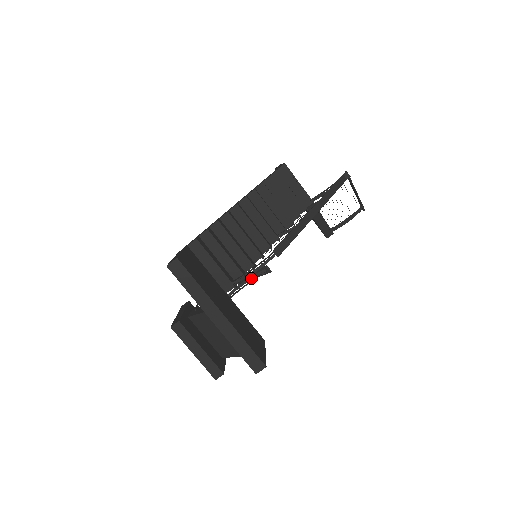
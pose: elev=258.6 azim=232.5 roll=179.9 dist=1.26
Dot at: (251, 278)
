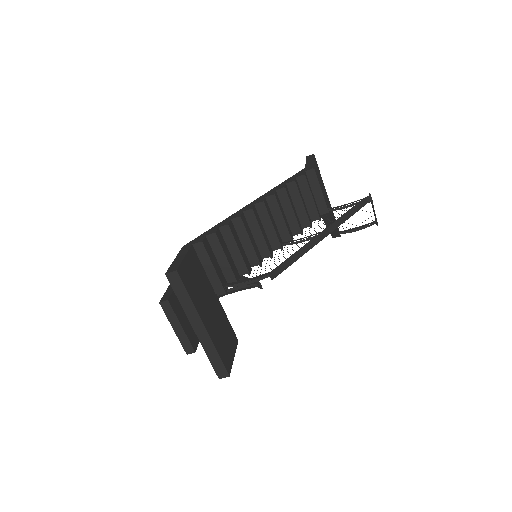
Dot at: (242, 287)
